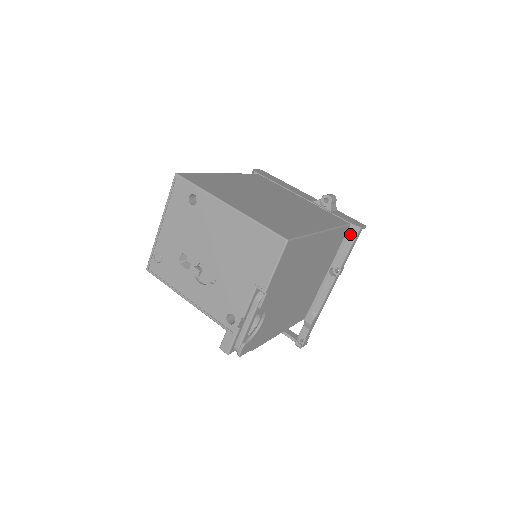
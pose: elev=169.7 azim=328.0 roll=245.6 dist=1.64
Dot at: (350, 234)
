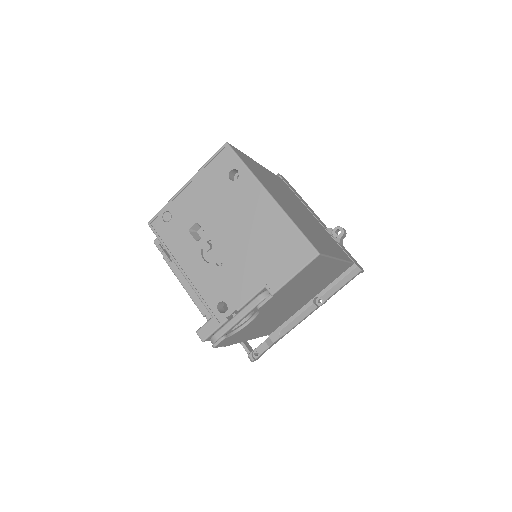
Dot at: (349, 272)
